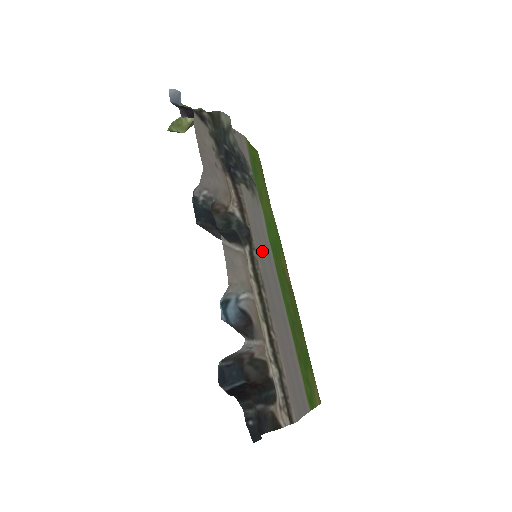
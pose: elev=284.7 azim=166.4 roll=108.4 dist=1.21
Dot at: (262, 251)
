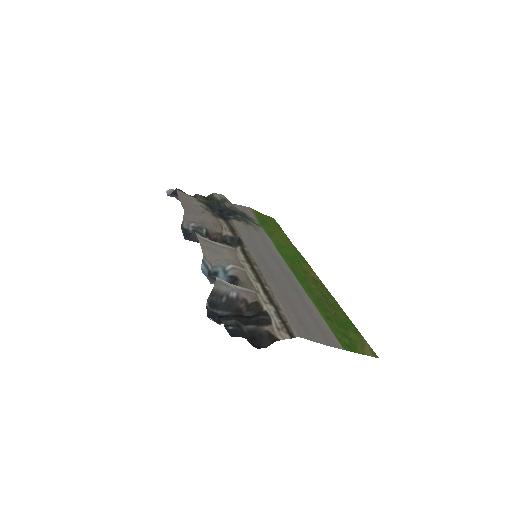
Dot at: (260, 251)
